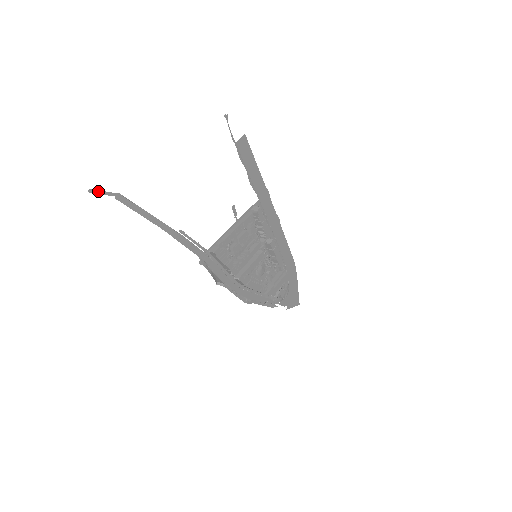
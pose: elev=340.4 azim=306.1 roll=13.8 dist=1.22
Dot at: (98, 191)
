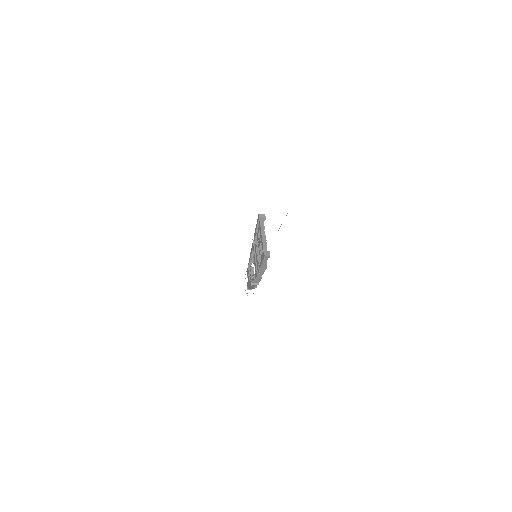
Dot at: occluded
